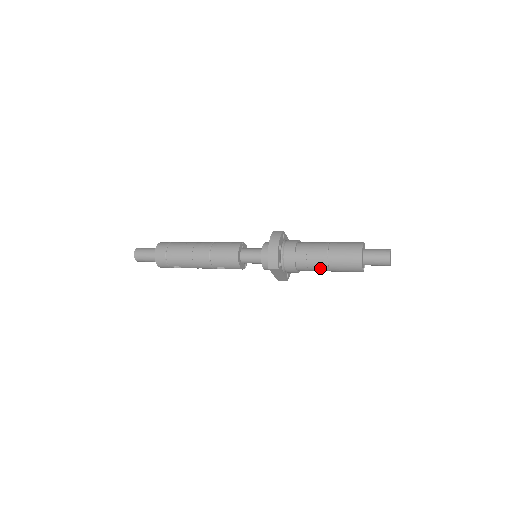
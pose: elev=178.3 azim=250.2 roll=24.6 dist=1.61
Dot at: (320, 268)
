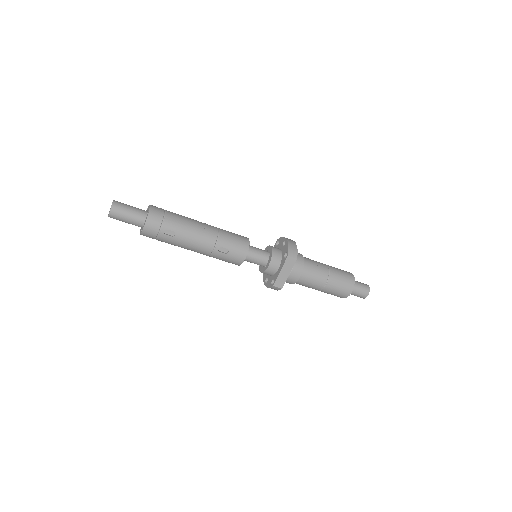
Dot at: (321, 278)
